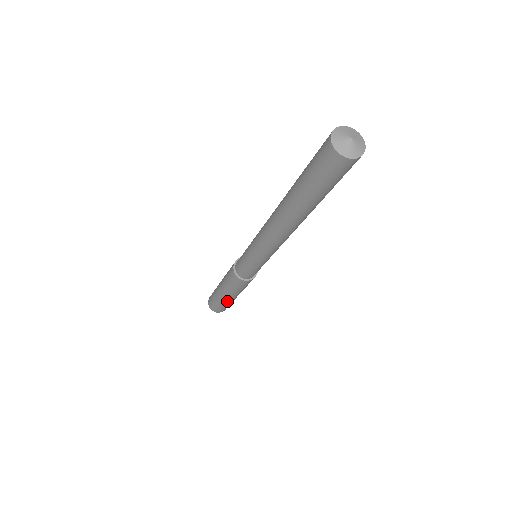
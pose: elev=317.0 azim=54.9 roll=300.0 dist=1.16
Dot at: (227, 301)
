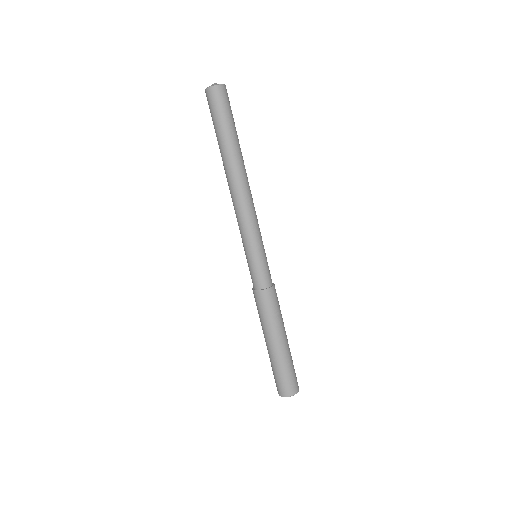
Dot at: (284, 353)
